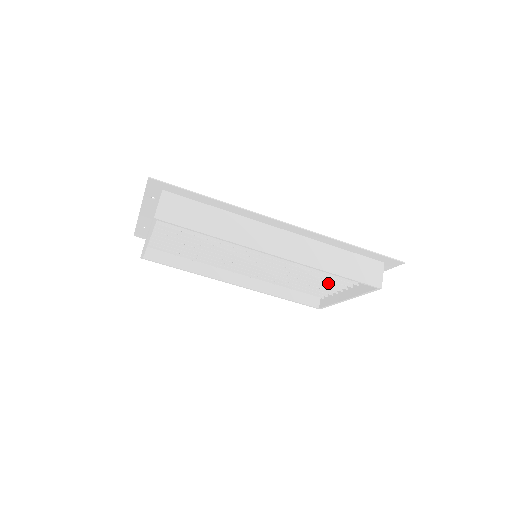
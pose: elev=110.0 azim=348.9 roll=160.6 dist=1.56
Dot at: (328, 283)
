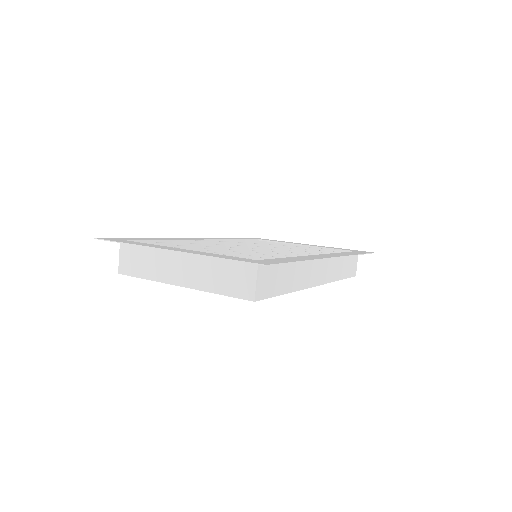
Dot at: occluded
